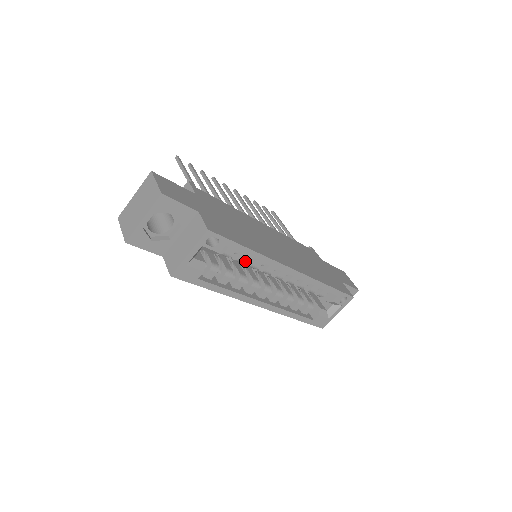
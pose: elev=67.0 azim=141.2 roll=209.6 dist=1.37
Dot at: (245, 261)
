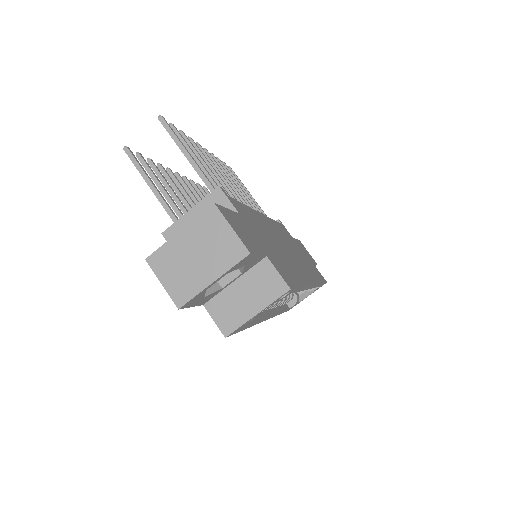
Dot at: occluded
